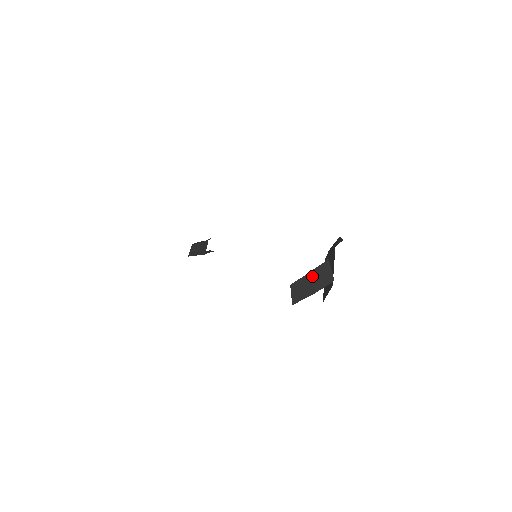
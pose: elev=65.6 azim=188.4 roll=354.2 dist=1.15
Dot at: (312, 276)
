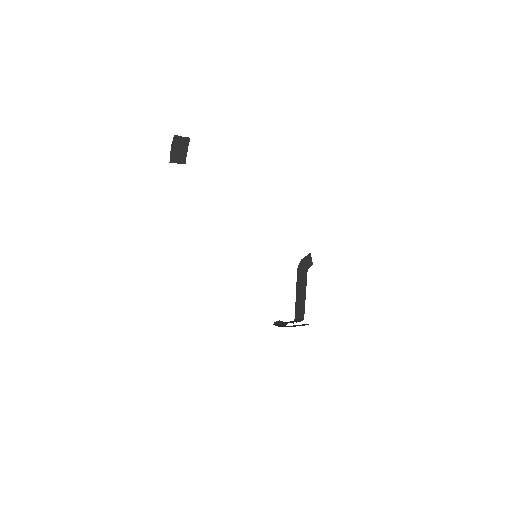
Dot at: occluded
